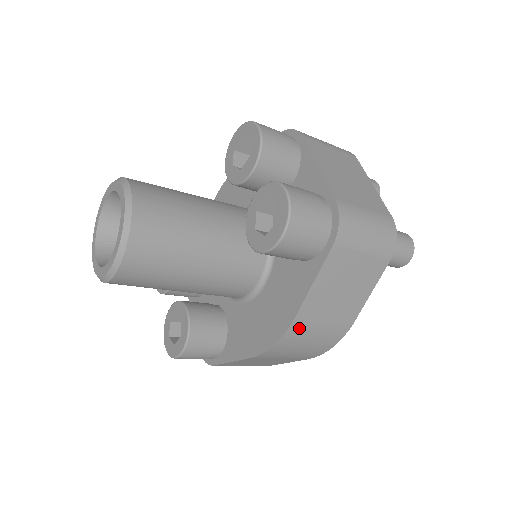
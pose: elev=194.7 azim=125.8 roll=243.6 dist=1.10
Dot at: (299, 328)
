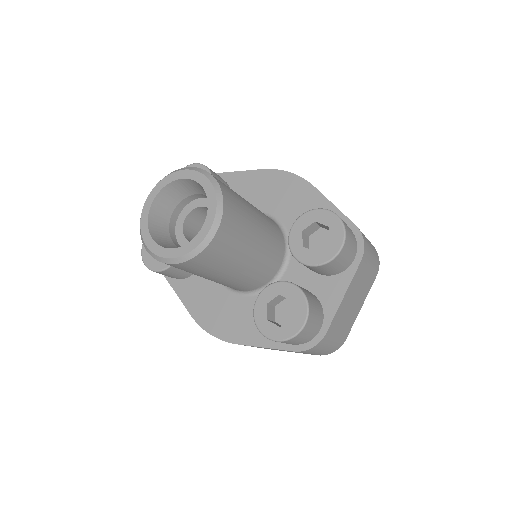
Dot at: occluded
